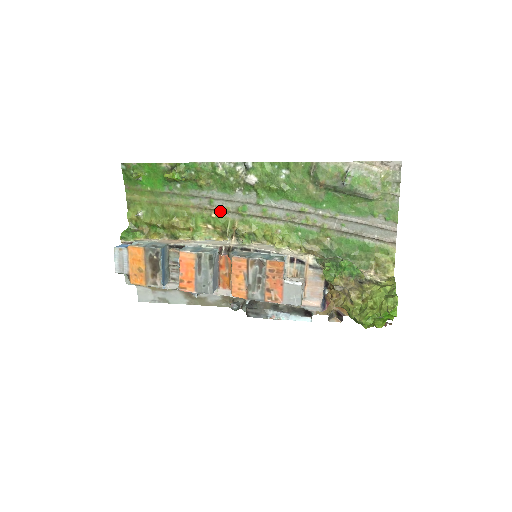
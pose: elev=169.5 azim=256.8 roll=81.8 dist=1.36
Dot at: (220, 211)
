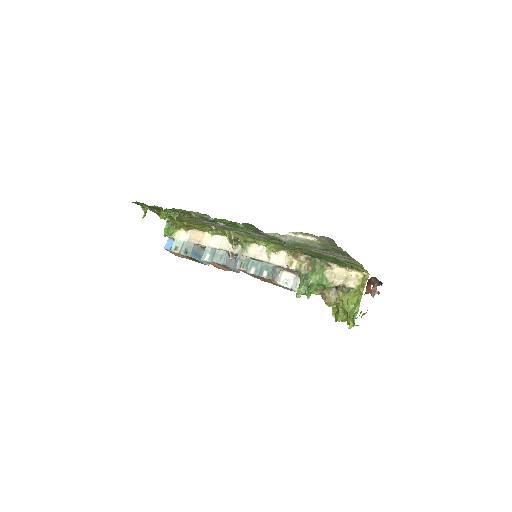
Dot at: (215, 226)
